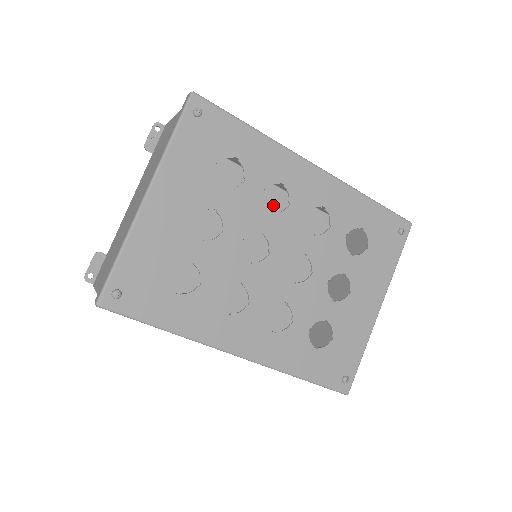
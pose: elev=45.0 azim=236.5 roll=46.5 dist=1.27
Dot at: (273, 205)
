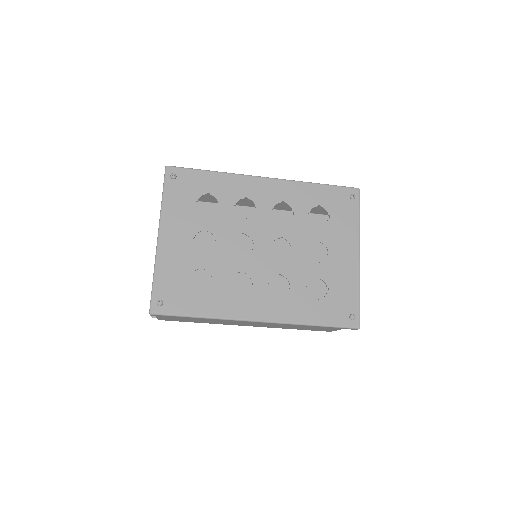
Dot at: occluded
